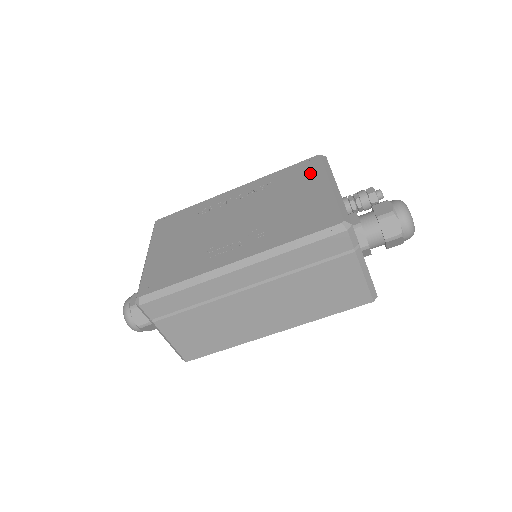
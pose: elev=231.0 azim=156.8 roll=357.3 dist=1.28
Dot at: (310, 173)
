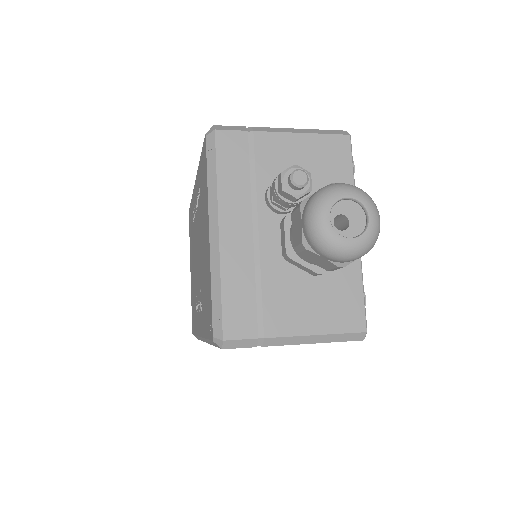
Dot at: (204, 188)
